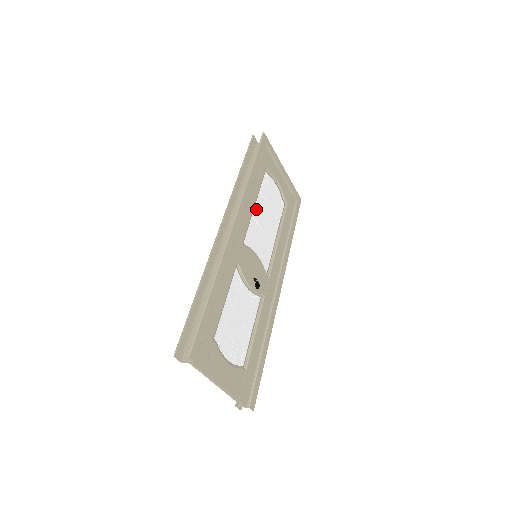
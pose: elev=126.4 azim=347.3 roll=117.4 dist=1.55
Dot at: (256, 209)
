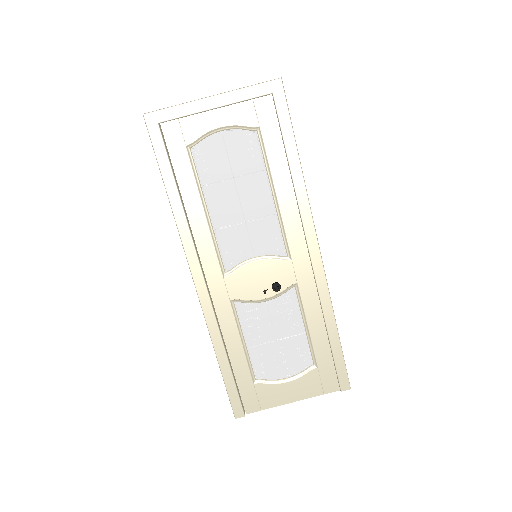
Dot at: (214, 214)
